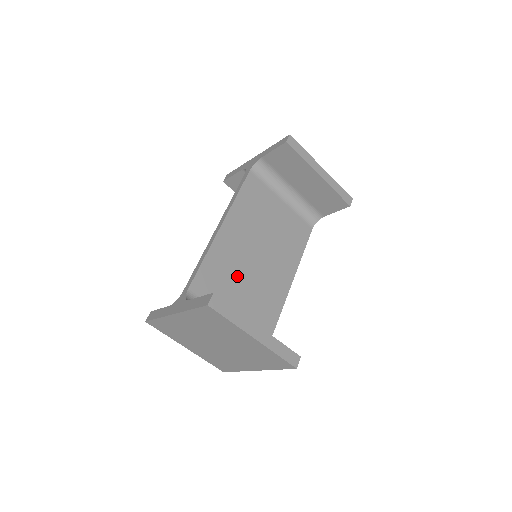
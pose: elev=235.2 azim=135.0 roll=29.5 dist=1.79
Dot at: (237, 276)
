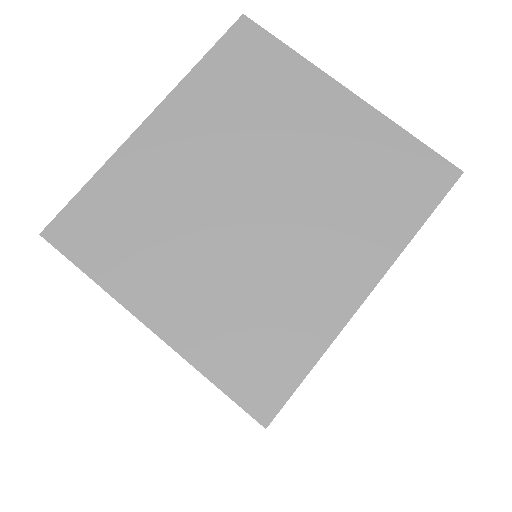
Dot at: occluded
